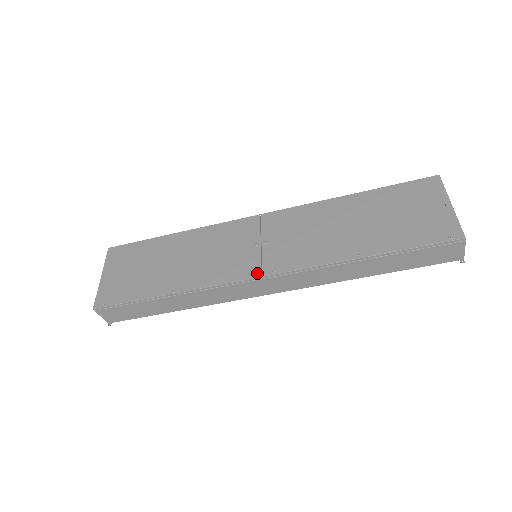
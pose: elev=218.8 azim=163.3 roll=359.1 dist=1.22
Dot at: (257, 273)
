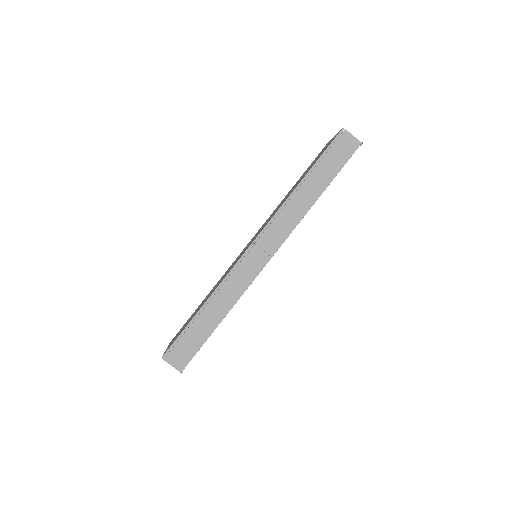
Dot at: (250, 245)
